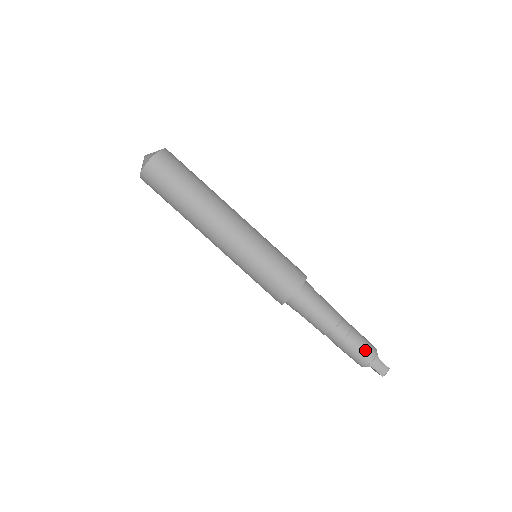
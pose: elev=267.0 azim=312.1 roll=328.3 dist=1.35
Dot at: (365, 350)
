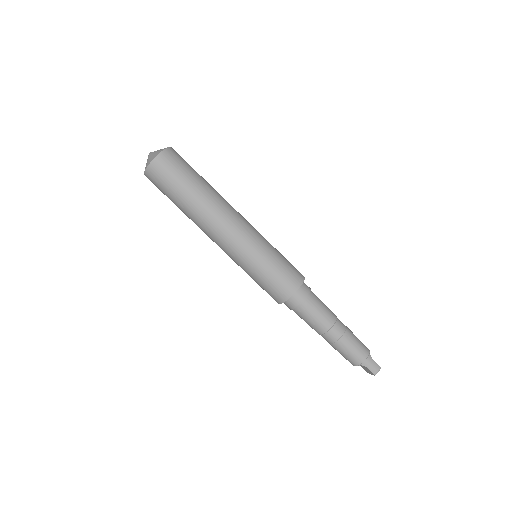
Dot at: (359, 349)
